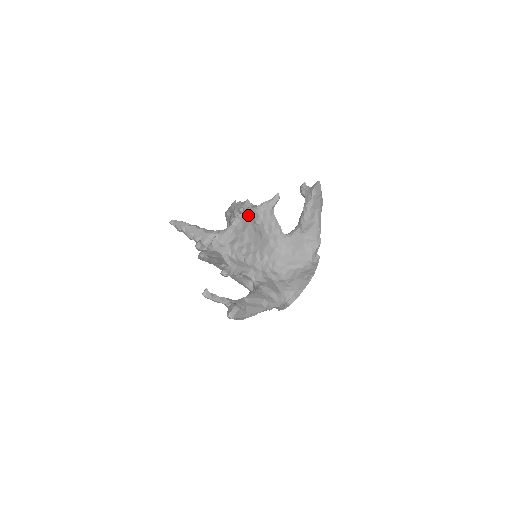
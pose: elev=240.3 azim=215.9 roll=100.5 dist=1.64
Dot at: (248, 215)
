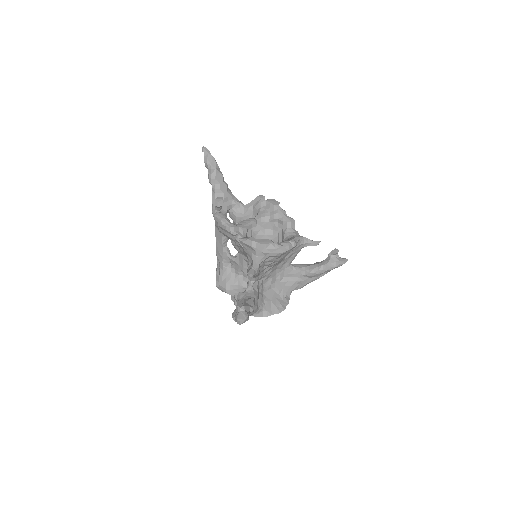
Dot at: occluded
